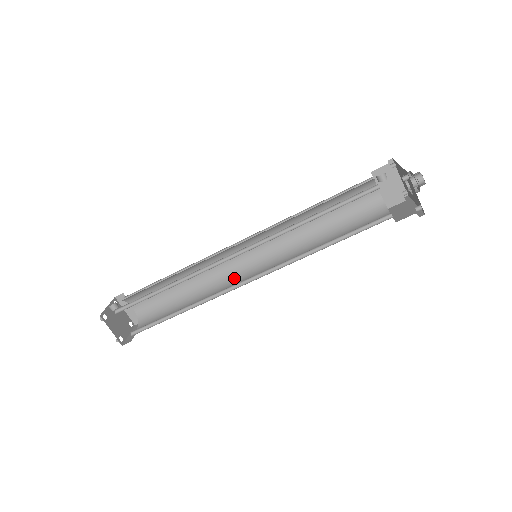
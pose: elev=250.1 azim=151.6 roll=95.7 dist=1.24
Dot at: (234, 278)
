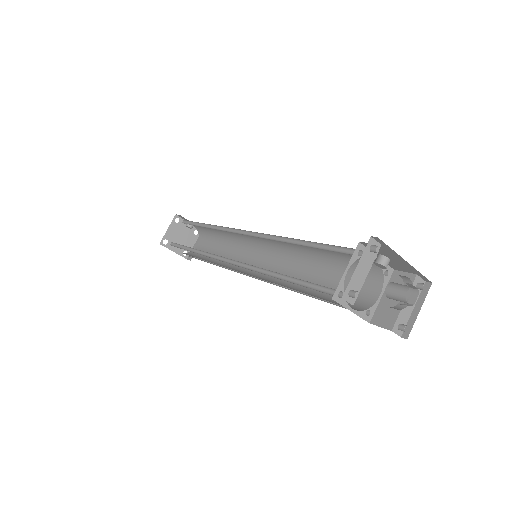
Dot at: (237, 269)
